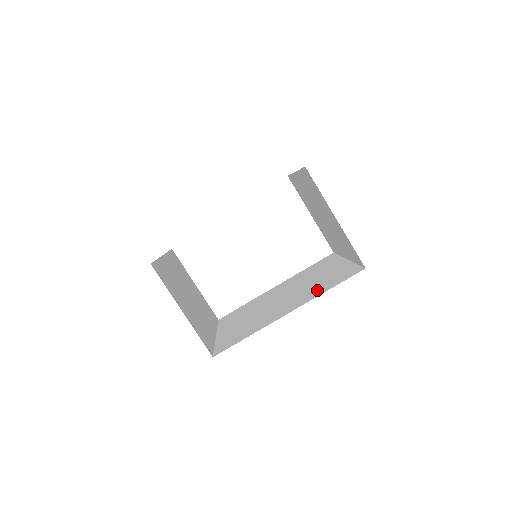
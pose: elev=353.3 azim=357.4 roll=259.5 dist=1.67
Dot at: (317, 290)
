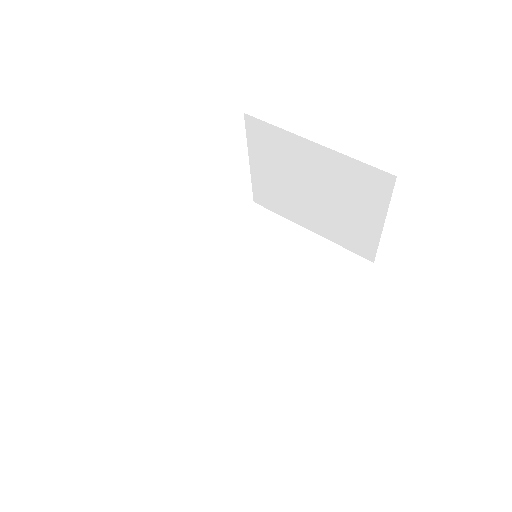
Dot at: (329, 290)
